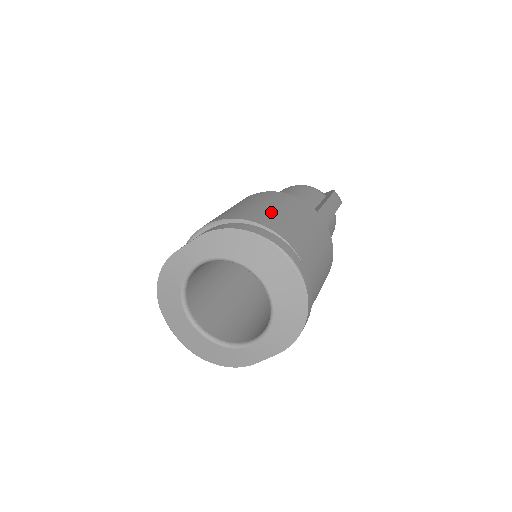
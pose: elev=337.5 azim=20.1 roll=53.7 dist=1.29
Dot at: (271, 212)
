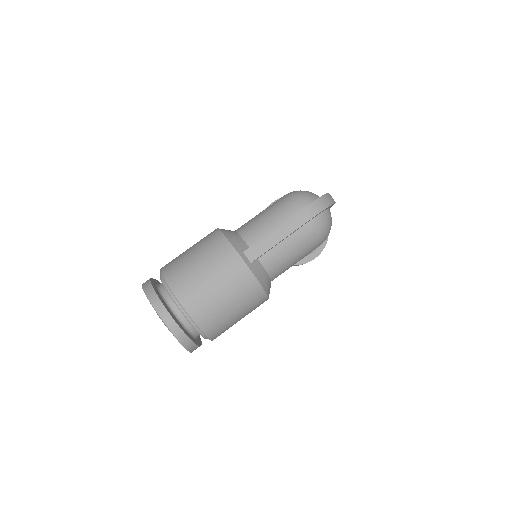
Dot at: (186, 265)
